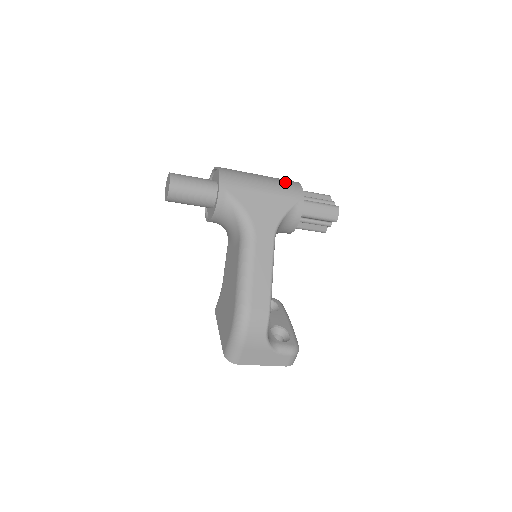
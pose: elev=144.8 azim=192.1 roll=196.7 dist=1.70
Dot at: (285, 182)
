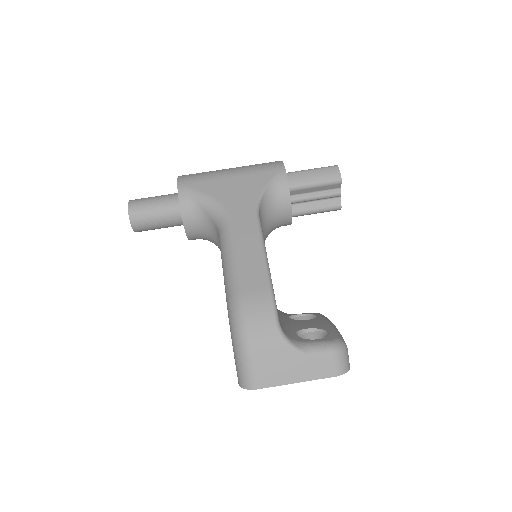
Dot at: occluded
